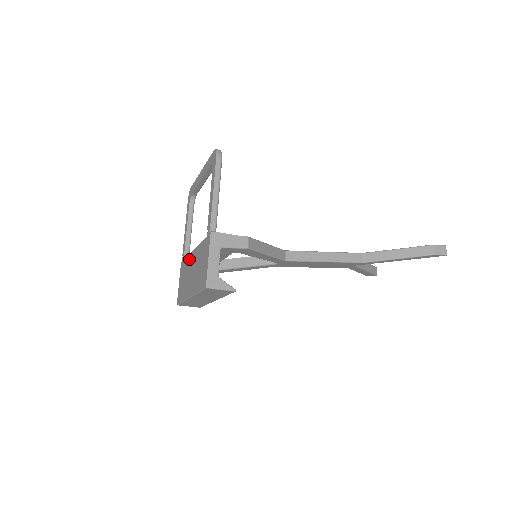
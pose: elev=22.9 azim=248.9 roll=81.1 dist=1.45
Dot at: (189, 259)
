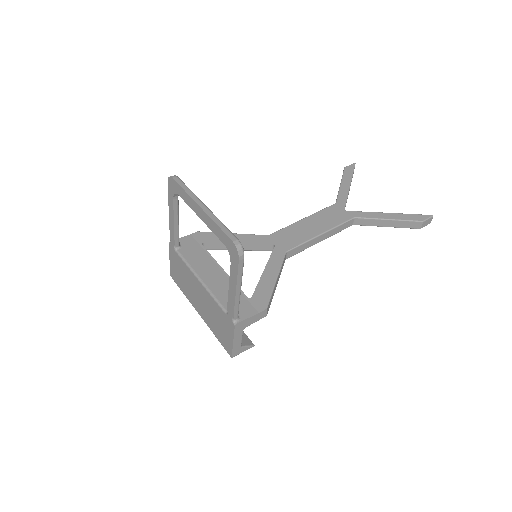
Dot at: (190, 274)
